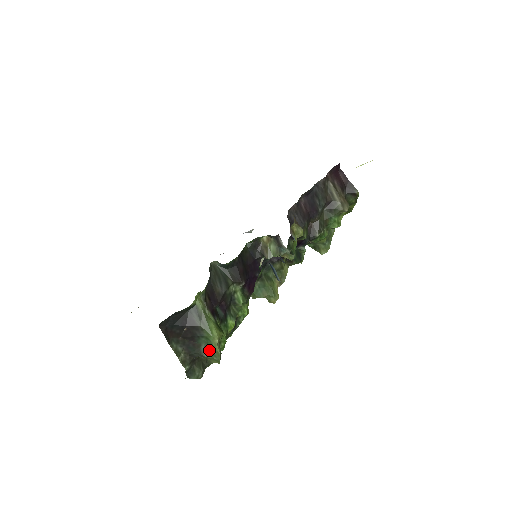
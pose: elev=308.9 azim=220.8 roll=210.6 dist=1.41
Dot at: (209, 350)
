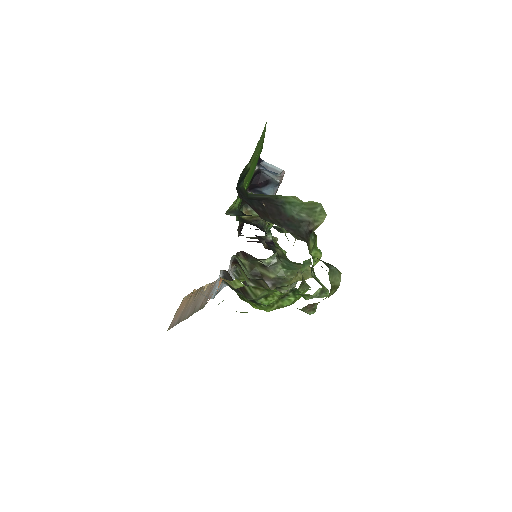
Dot at: (304, 211)
